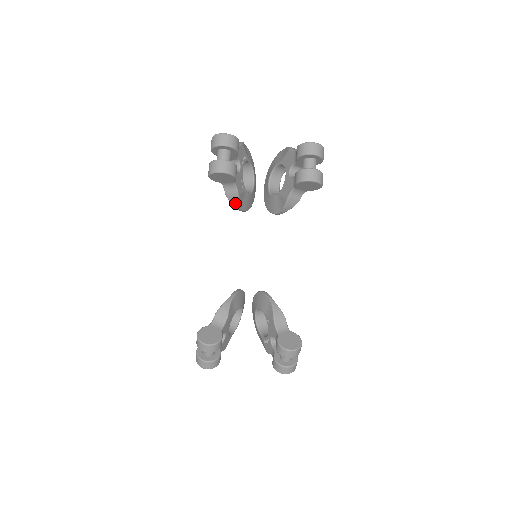
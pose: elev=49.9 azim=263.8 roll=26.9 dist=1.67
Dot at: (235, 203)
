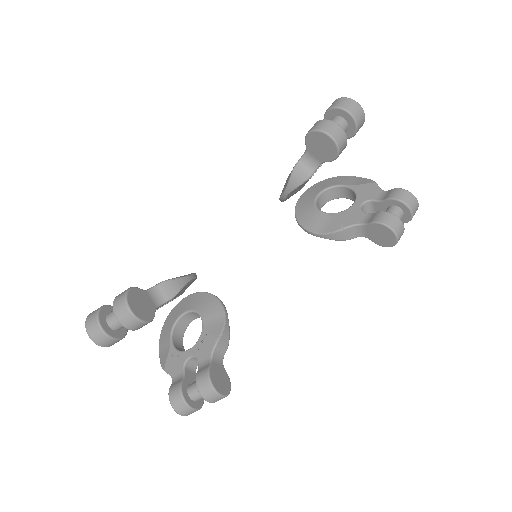
Dot at: (293, 184)
